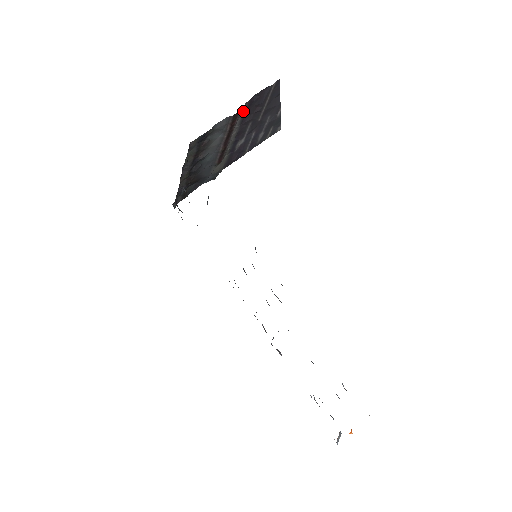
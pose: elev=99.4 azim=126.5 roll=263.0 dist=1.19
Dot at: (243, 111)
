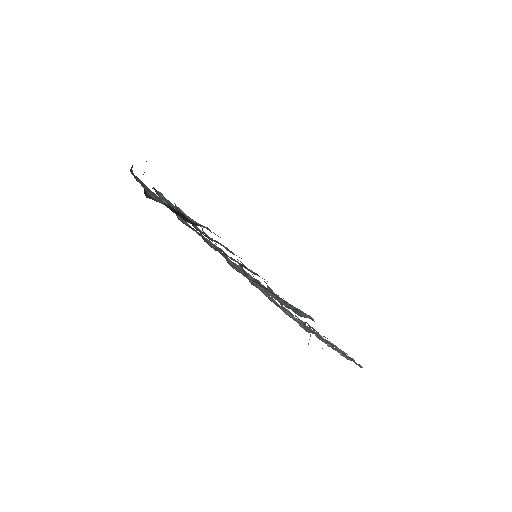
Dot at: occluded
